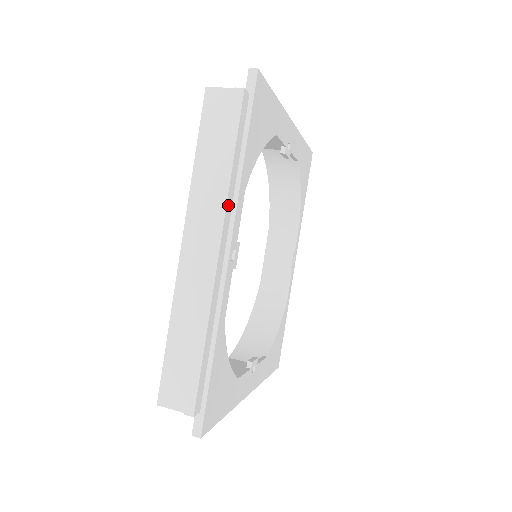
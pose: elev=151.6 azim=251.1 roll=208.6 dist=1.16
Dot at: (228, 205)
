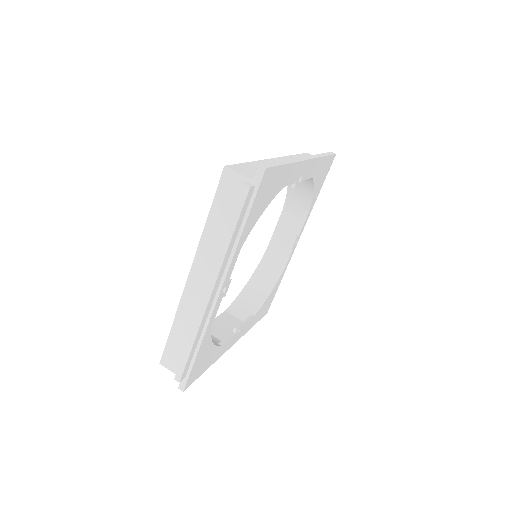
Dot at: (223, 264)
